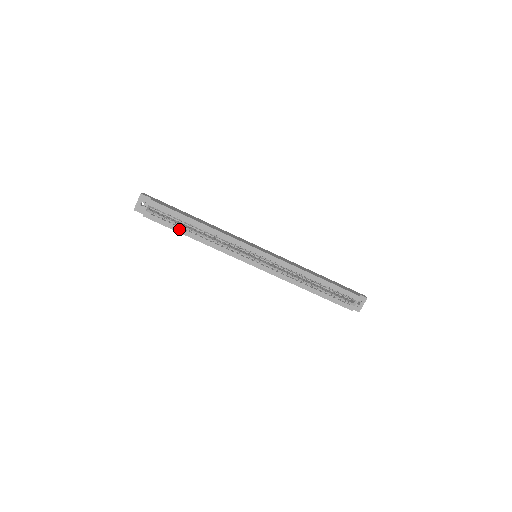
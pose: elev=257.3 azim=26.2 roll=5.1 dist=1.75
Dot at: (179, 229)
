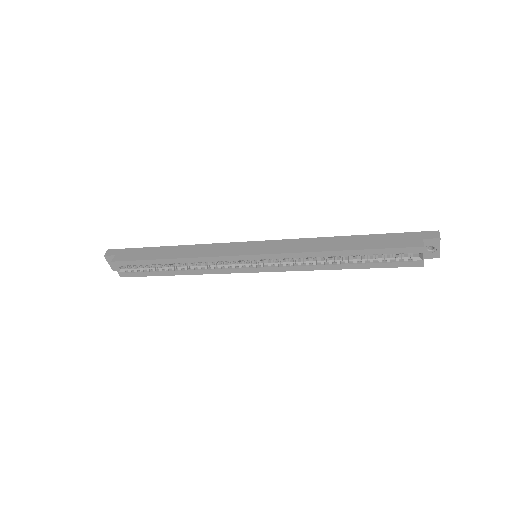
Dot at: (158, 273)
